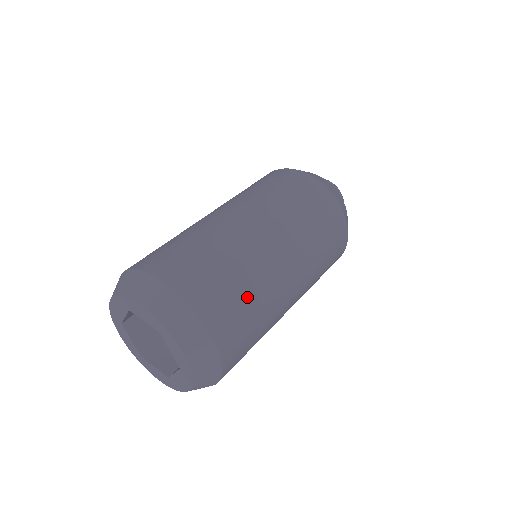
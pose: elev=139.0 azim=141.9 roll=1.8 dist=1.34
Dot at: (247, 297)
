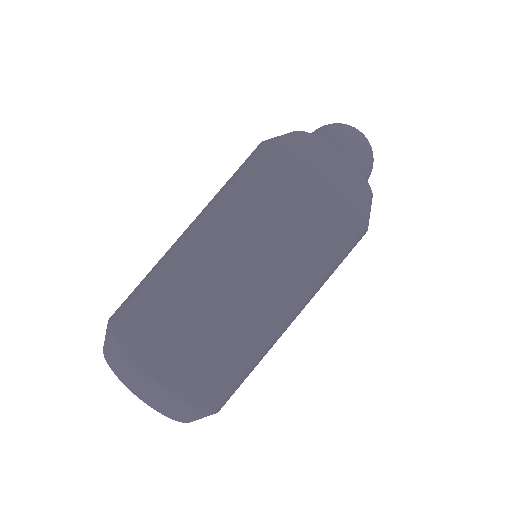
Dot at: occluded
